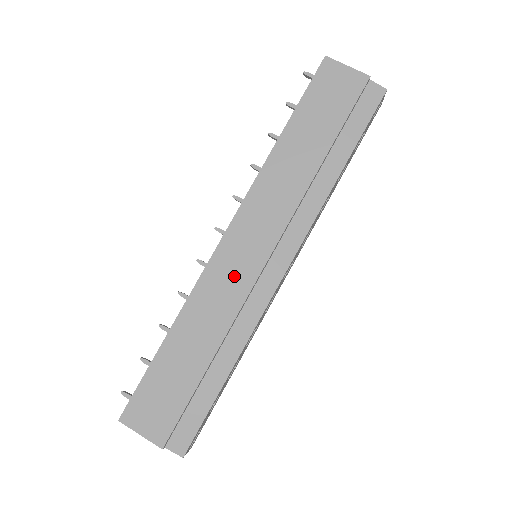
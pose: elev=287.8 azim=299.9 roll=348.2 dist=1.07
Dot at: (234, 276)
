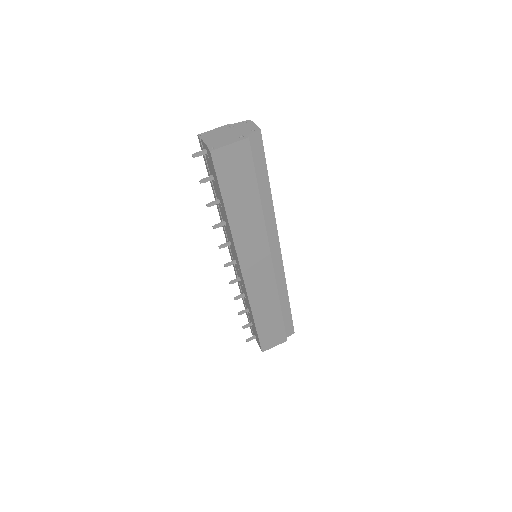
Dot at: (262, 280)
